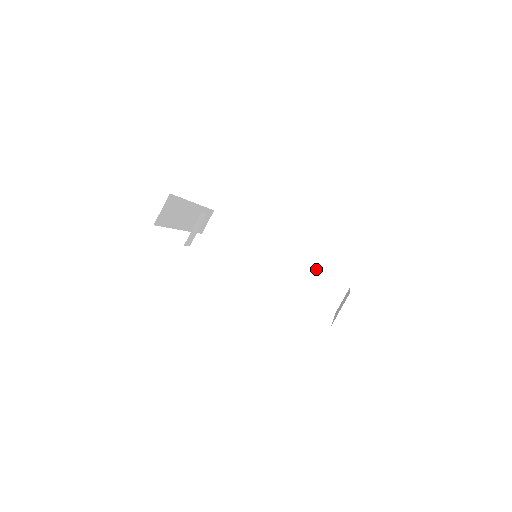
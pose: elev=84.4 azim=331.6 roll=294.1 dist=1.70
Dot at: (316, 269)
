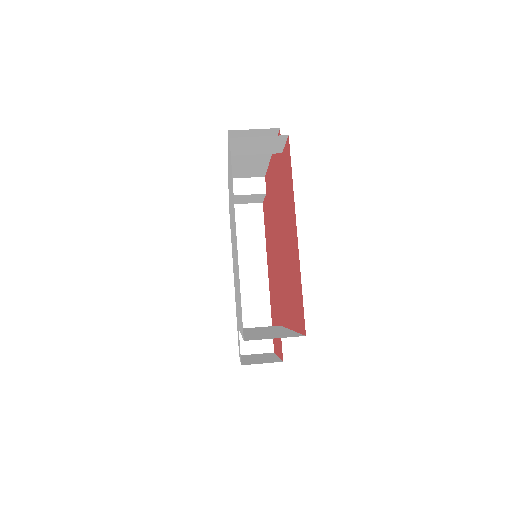
Dot at: (293, 331)
